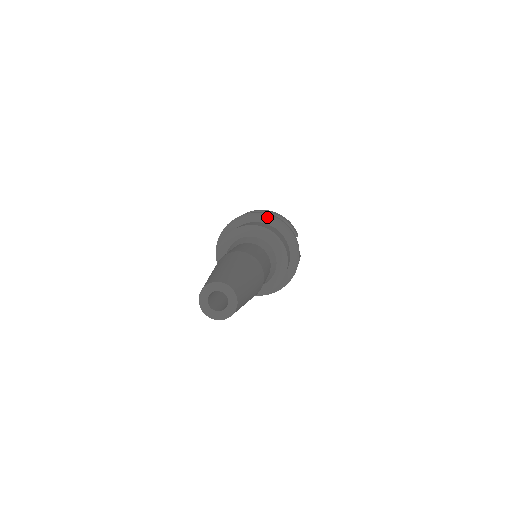
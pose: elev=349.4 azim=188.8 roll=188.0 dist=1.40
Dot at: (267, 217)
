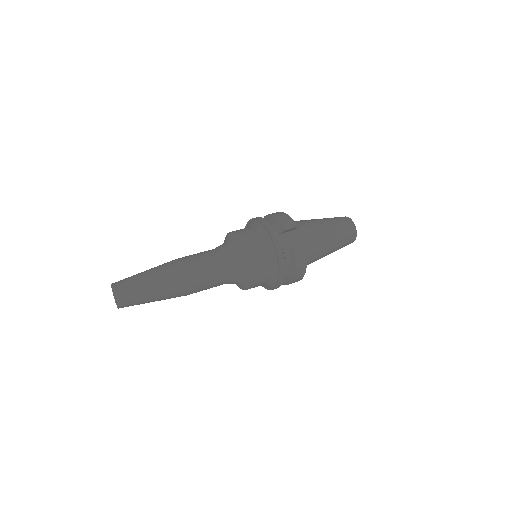
Dot at: (254, 221)
